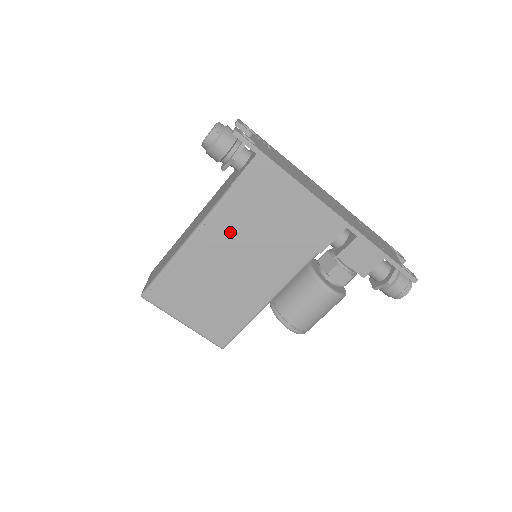
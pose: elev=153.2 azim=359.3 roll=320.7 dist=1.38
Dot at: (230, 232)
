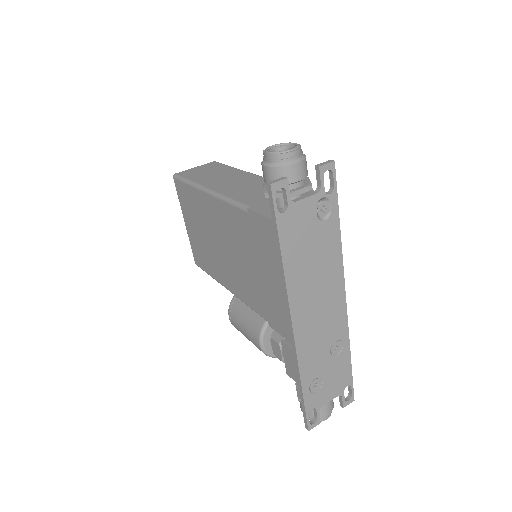
Dot at: (231, 228)
